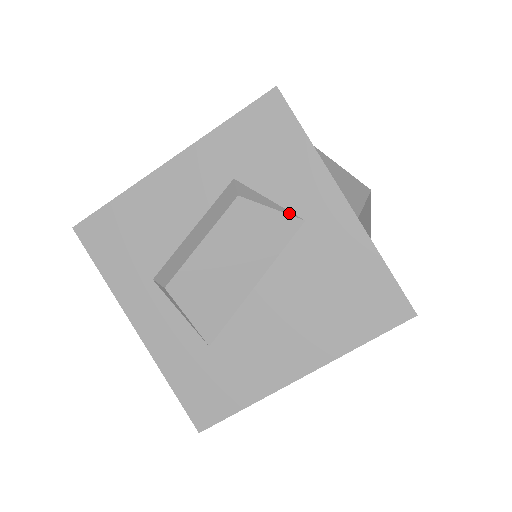
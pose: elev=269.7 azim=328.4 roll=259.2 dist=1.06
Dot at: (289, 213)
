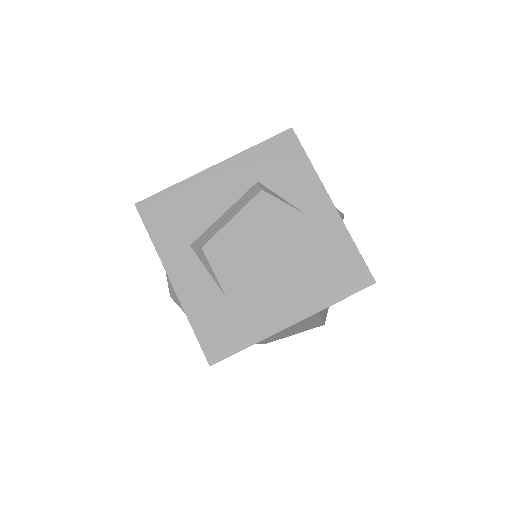
Dot at: (294, 207)
